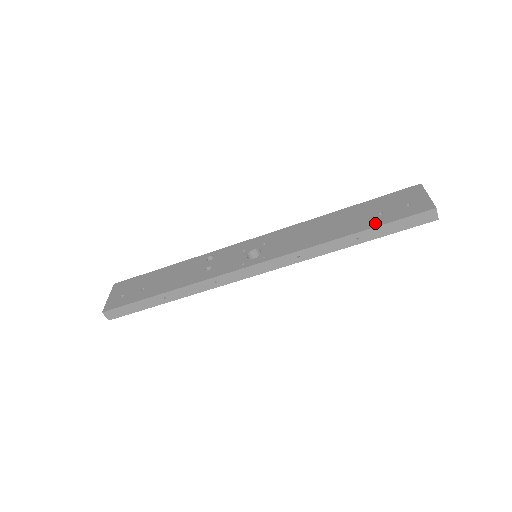
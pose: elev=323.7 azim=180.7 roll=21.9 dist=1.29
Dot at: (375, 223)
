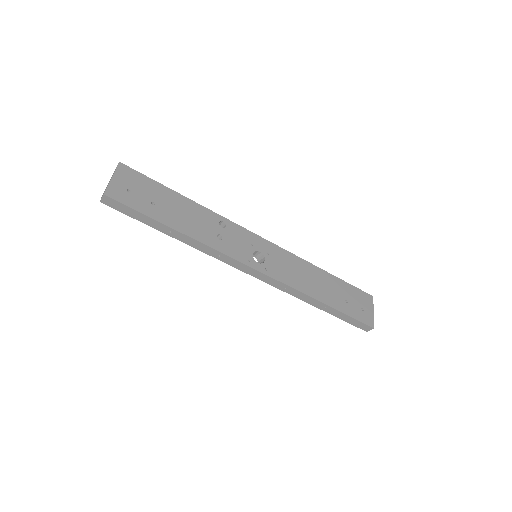
Dot at: (342, 308)
